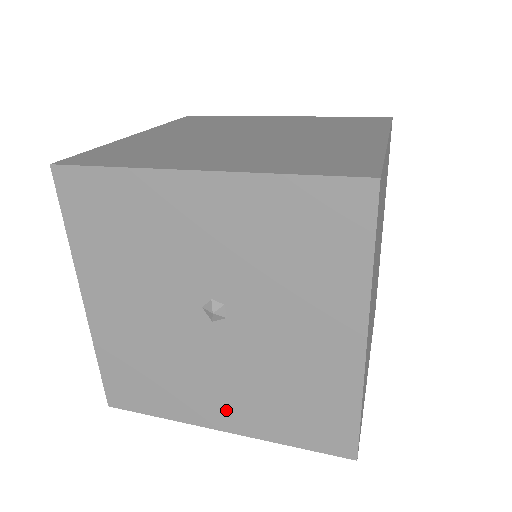
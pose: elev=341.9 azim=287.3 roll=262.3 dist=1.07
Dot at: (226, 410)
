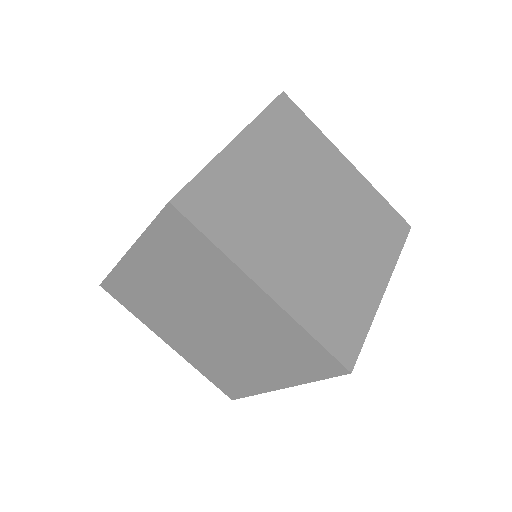
Dot at: occluded
